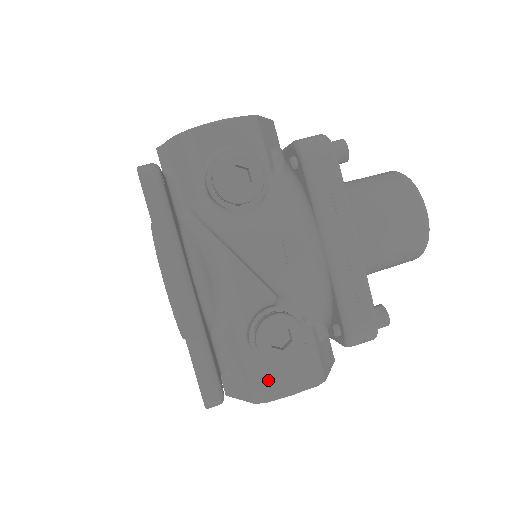
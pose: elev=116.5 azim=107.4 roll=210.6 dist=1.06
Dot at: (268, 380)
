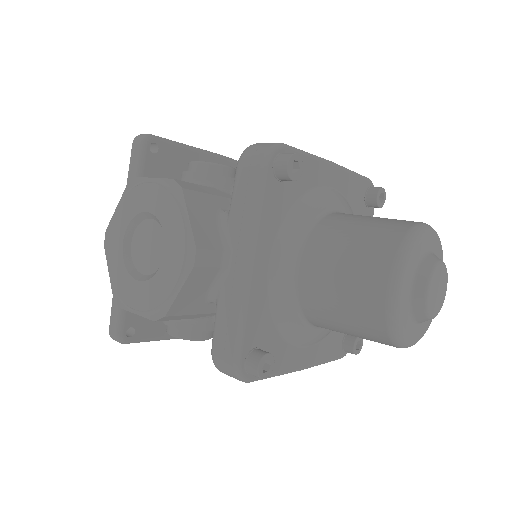
Dot at: occluded
